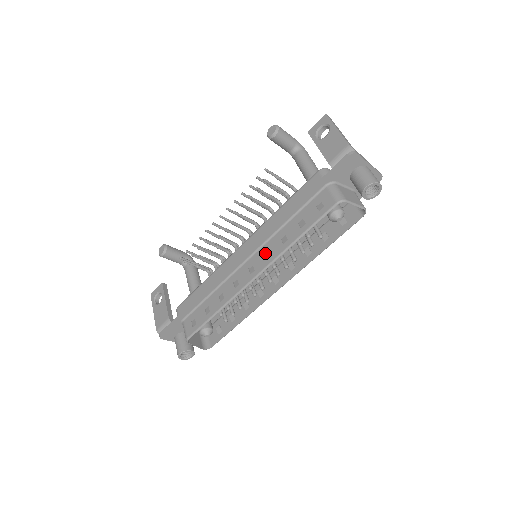
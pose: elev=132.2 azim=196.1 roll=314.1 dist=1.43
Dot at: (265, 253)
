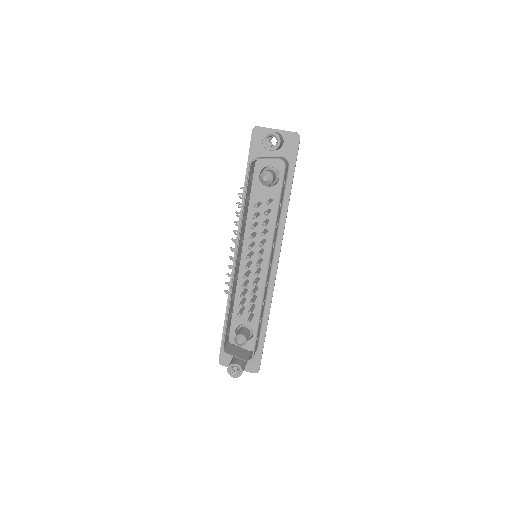
Dot at: (241, 241)
